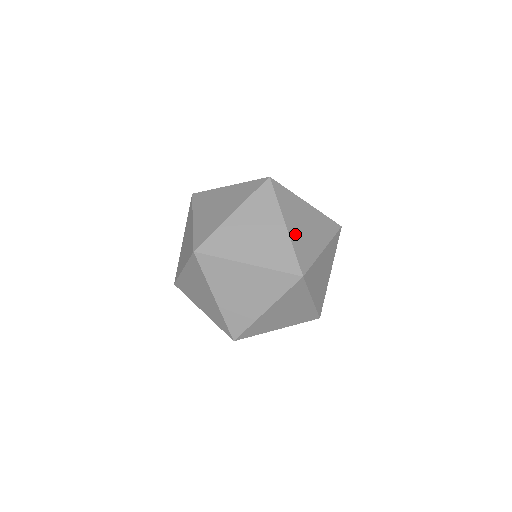
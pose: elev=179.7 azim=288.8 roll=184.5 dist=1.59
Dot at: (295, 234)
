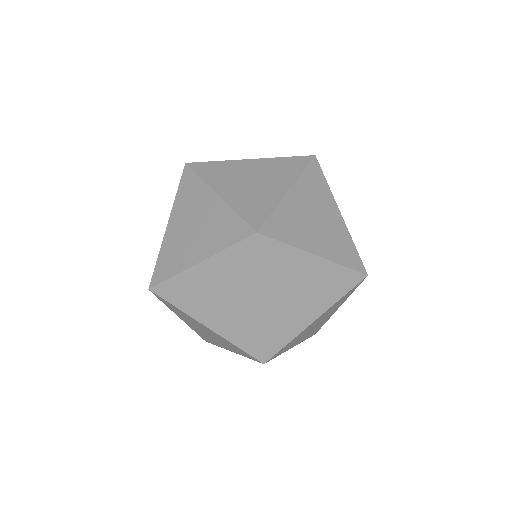
Dot at: occluded
